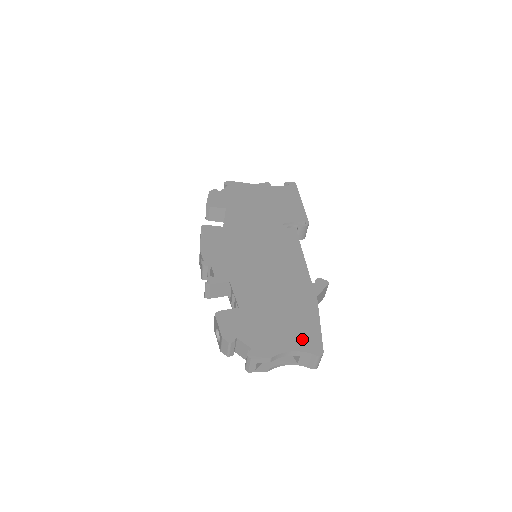
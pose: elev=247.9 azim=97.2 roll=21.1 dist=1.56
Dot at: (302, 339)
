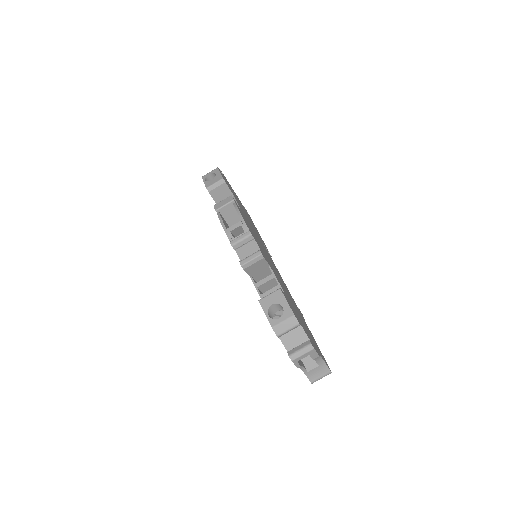
Dot at: (320, 352)
